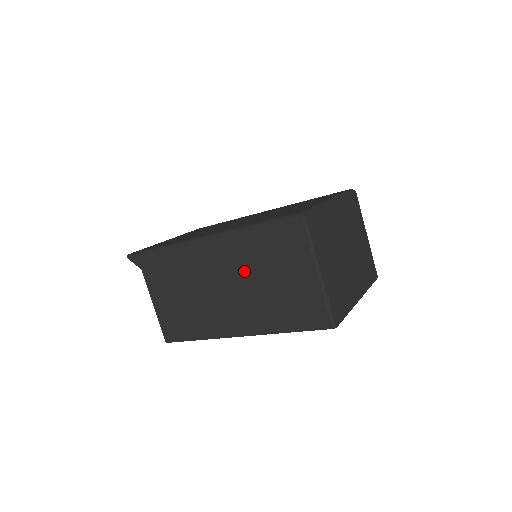
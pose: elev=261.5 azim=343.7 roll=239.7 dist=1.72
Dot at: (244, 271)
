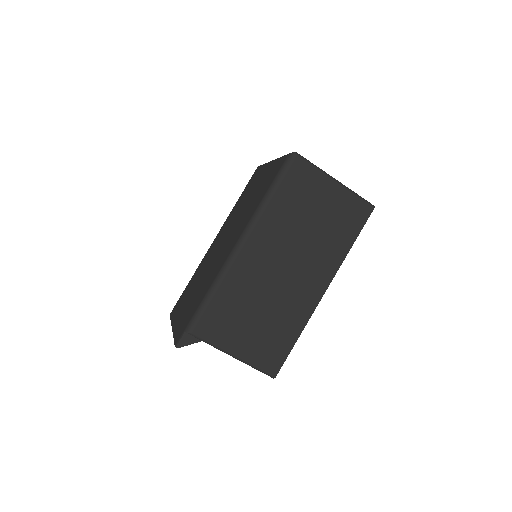
Dot at: (288, 236)
